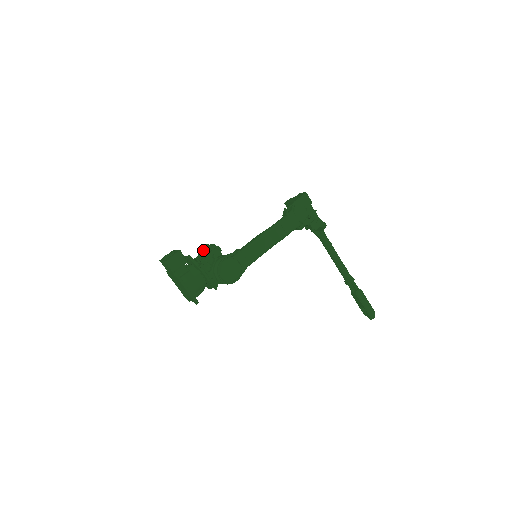
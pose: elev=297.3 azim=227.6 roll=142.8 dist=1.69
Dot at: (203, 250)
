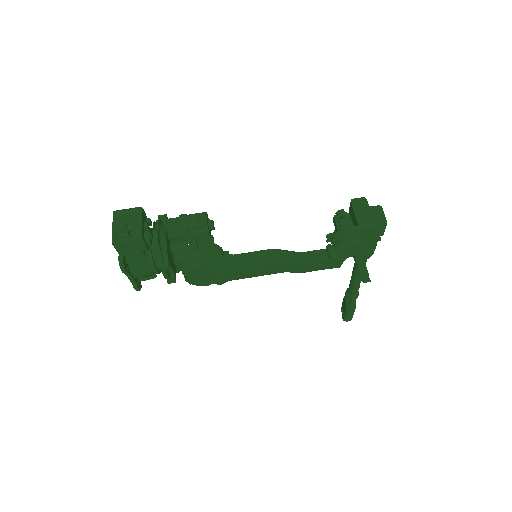
Dot at: (189, 215)
